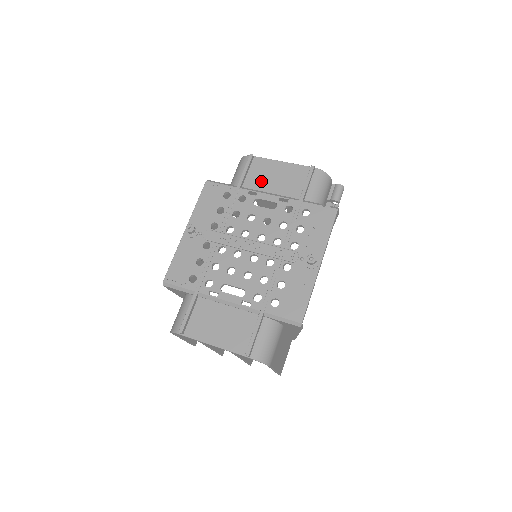
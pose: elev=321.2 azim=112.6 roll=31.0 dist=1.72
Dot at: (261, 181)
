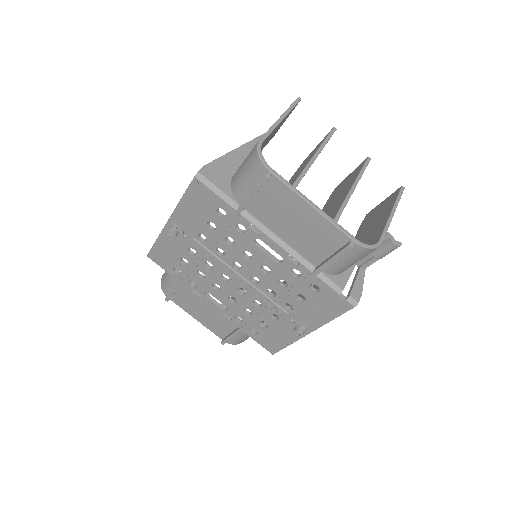
Dot at: (273, 216)
